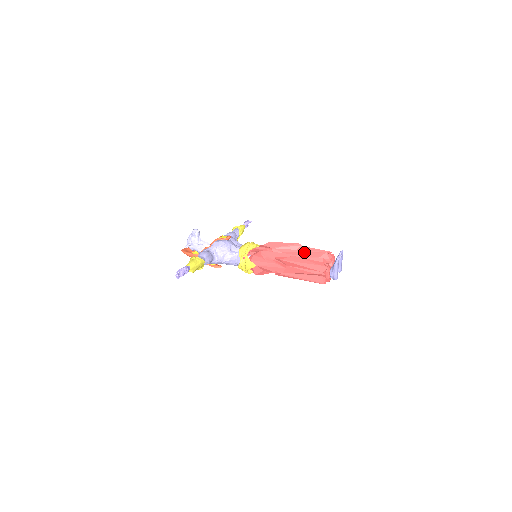
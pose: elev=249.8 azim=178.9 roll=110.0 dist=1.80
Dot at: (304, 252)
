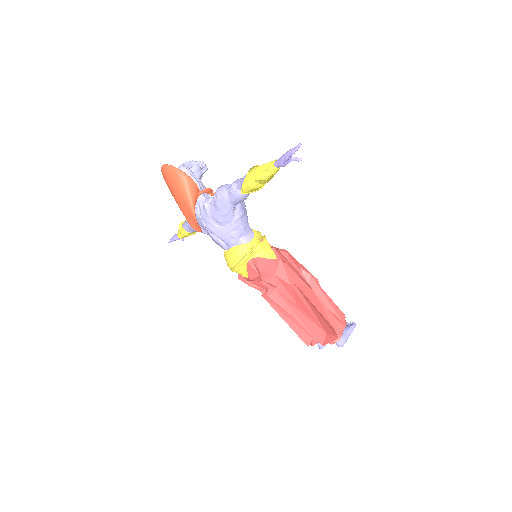
Dot at: occluded
